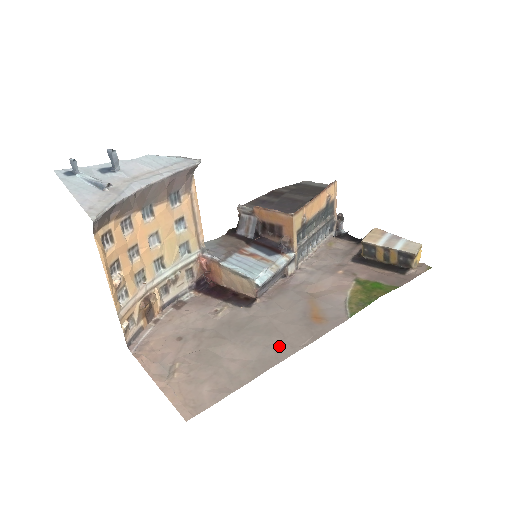
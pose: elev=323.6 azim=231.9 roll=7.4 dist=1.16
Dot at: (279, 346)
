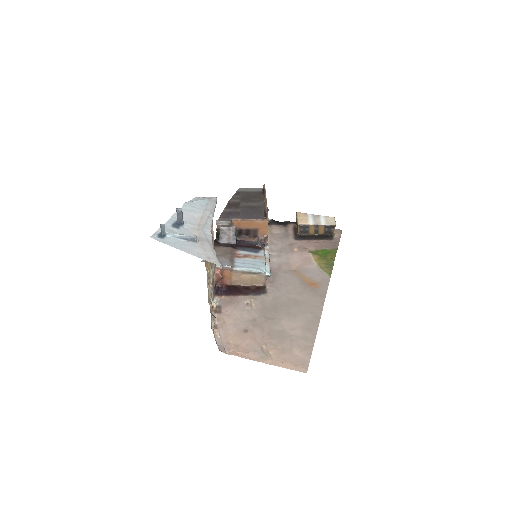
Dot at: (310, 310)
